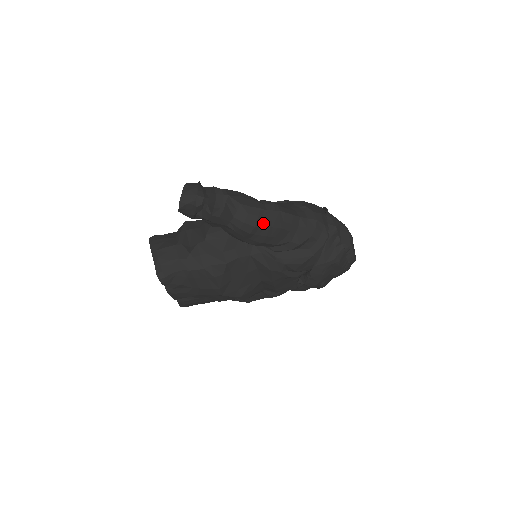
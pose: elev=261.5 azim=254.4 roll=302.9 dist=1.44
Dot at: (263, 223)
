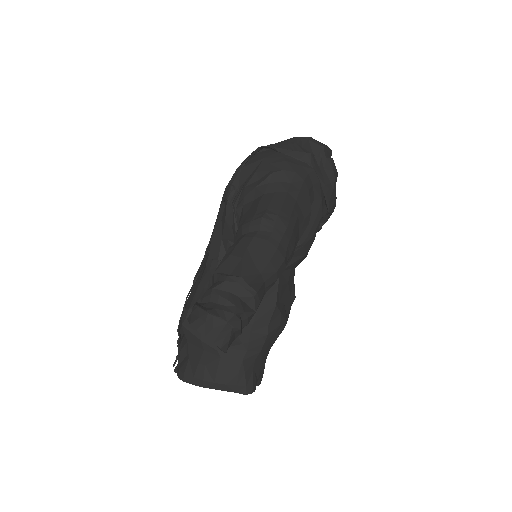
Dot at: (284, 246)
